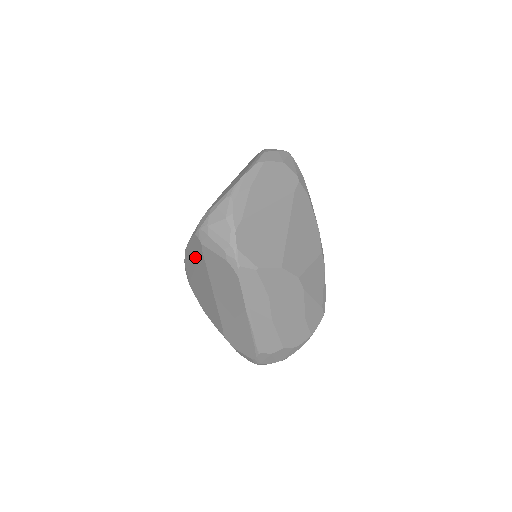
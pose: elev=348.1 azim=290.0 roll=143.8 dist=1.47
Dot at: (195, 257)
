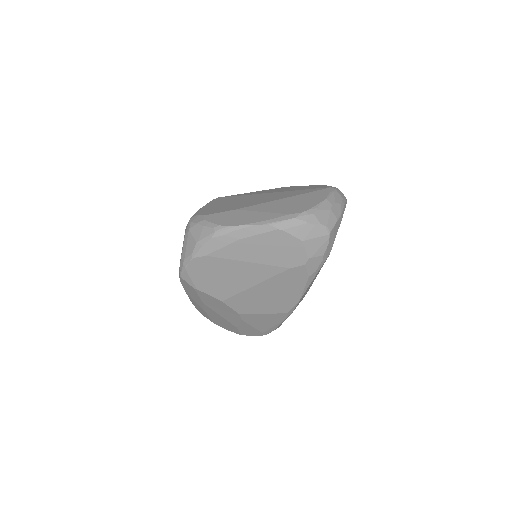
Dot at: occluded
